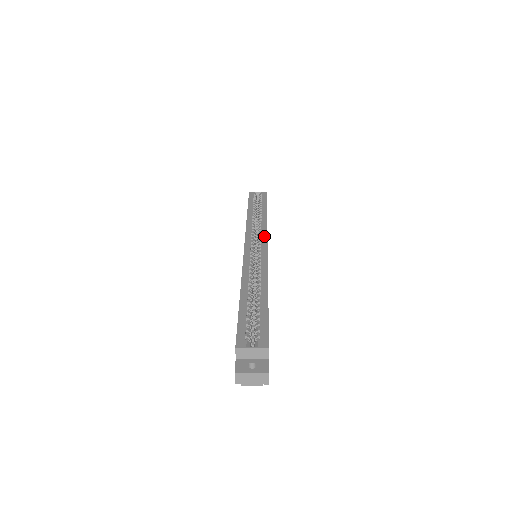
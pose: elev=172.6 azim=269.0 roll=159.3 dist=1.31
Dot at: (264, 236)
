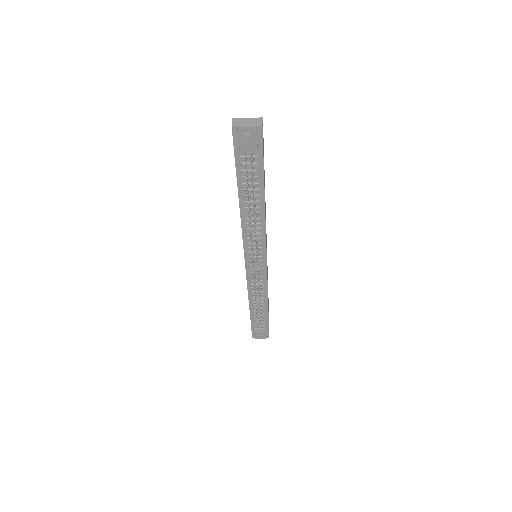
Dot at: occluded
